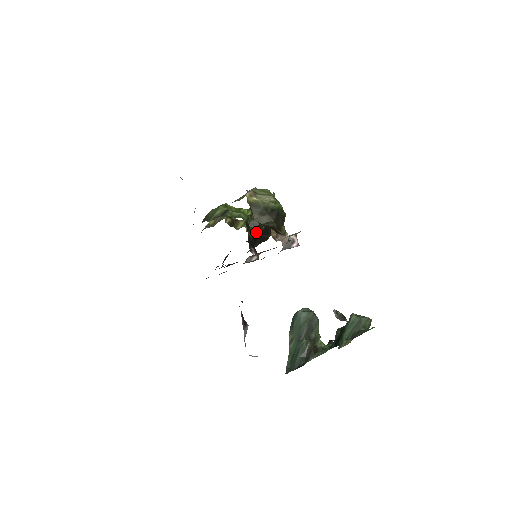
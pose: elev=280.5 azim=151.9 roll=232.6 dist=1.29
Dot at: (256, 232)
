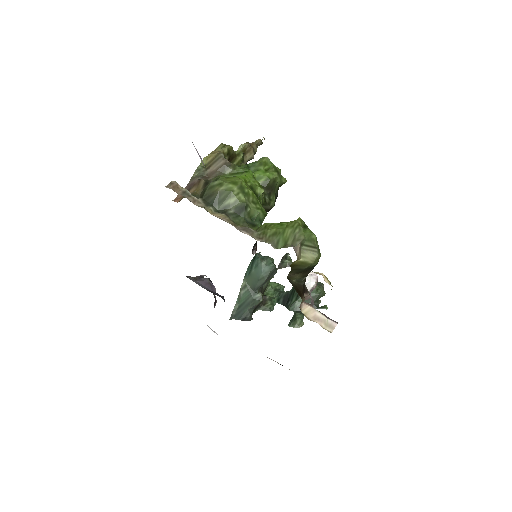
Dot at: occluded
